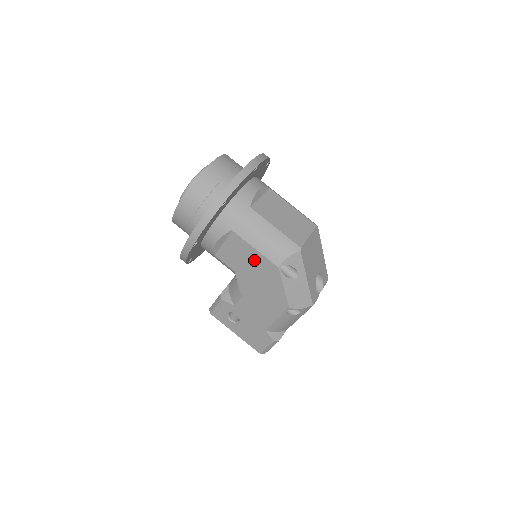
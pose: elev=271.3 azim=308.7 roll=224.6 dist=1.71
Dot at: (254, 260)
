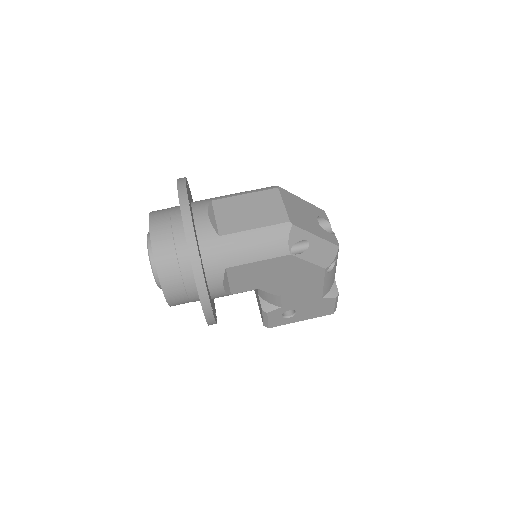
Dot at: (265, 268)
